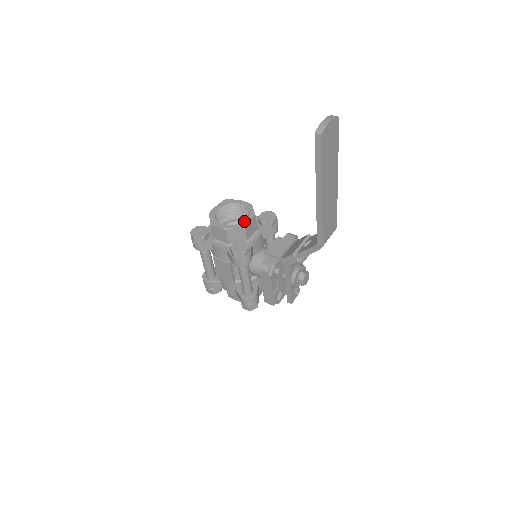
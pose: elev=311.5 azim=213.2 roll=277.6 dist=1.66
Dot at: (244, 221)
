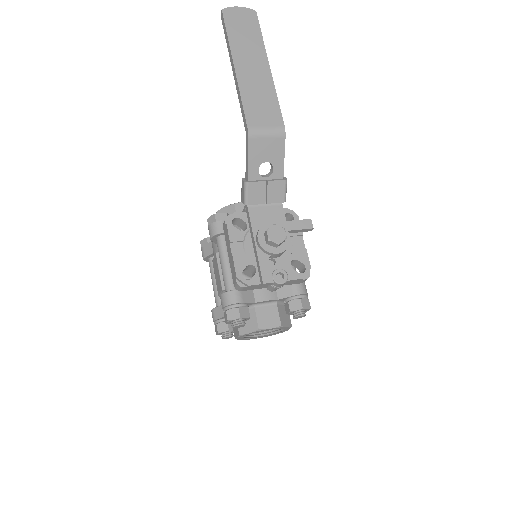
Dot at: (239, 204)
